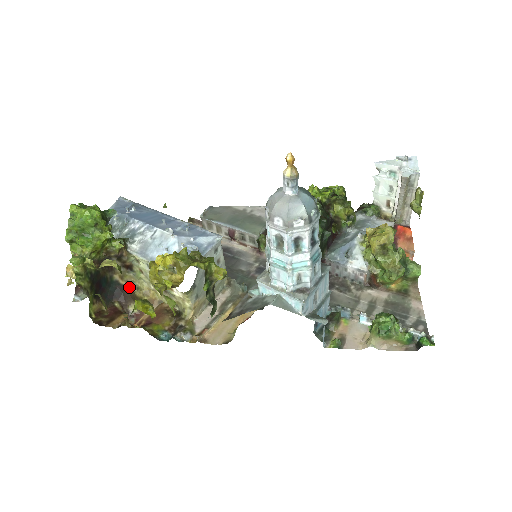
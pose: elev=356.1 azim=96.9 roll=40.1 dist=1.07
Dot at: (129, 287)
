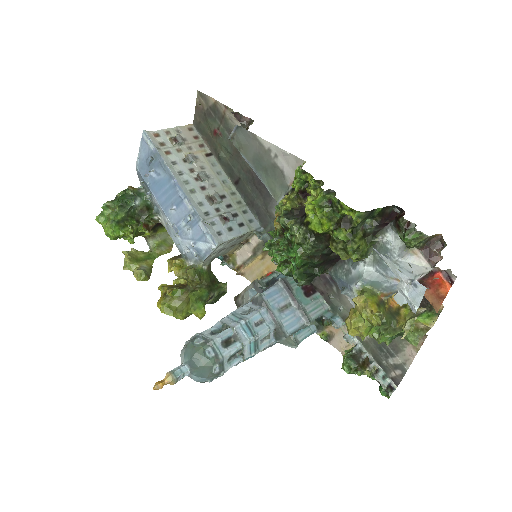
Dot at: occluded
